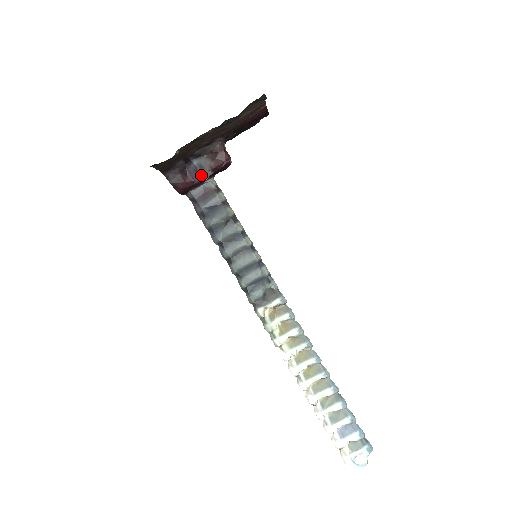
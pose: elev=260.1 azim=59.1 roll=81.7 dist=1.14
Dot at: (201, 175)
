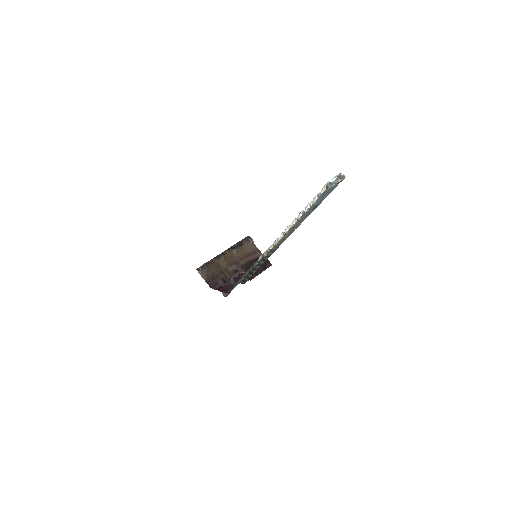
Dot at: (231, 278)
